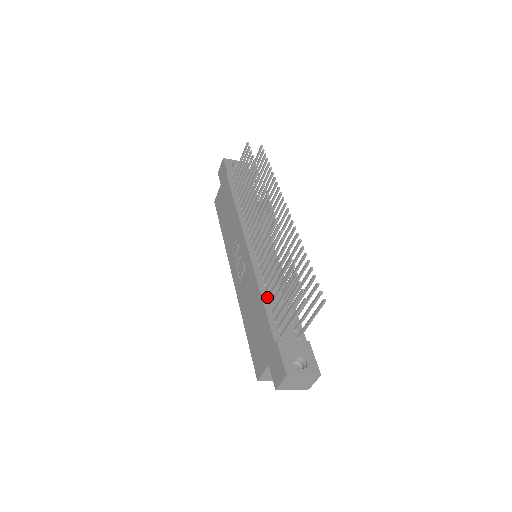
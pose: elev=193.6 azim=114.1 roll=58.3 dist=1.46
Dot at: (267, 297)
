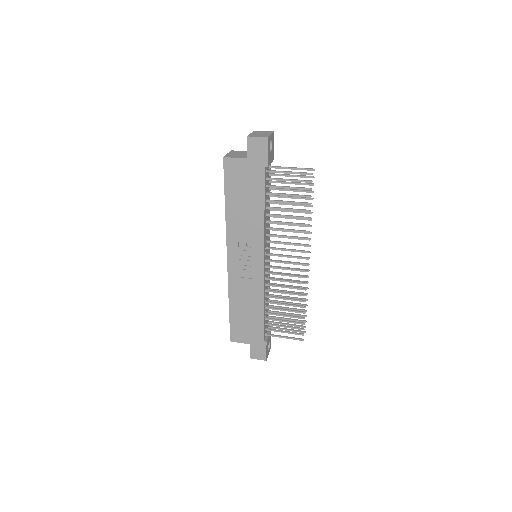
Dot at: (265, 308)
